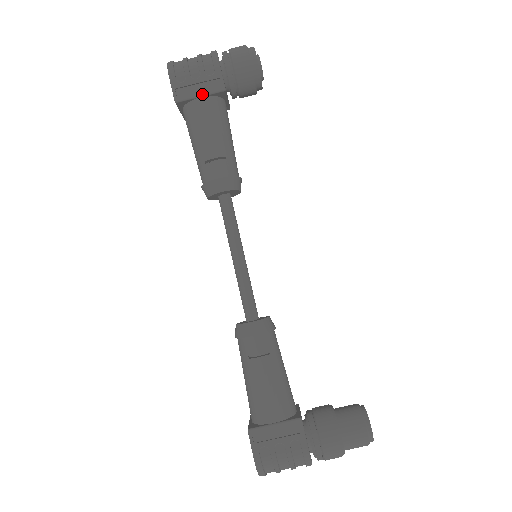
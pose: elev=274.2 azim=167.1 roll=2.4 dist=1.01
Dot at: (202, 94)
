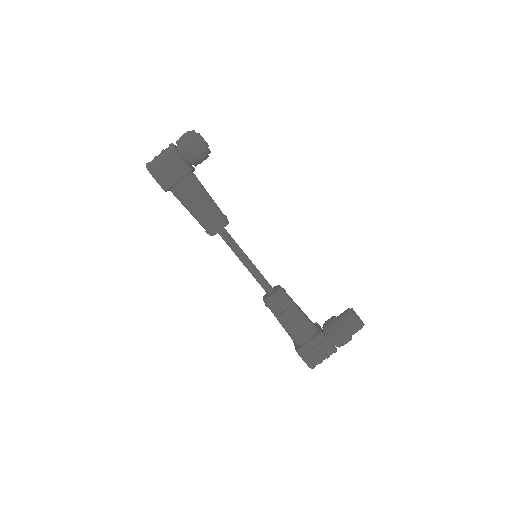
Dot at: (179, 179)
